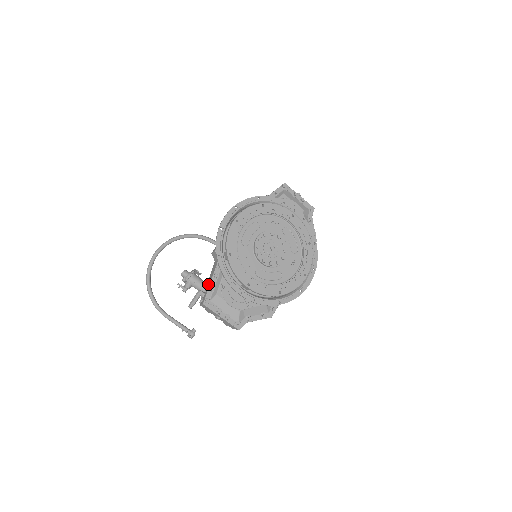
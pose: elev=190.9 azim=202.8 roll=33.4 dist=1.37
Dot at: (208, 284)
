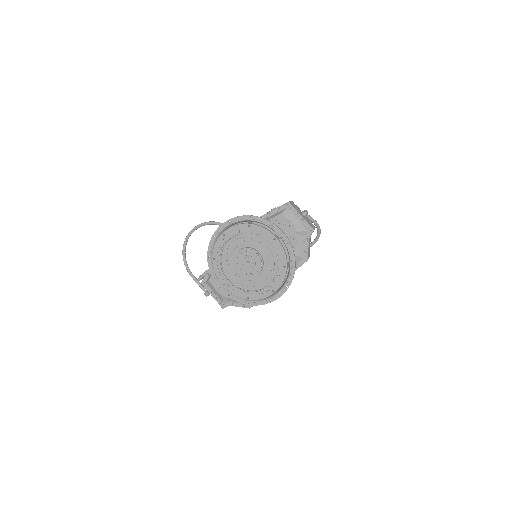
Dot at: (208, 270)
